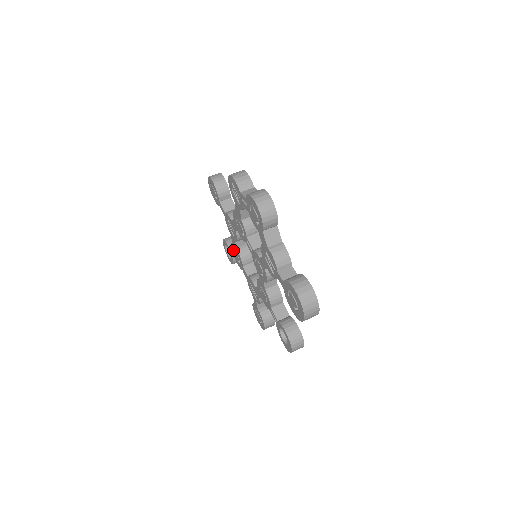
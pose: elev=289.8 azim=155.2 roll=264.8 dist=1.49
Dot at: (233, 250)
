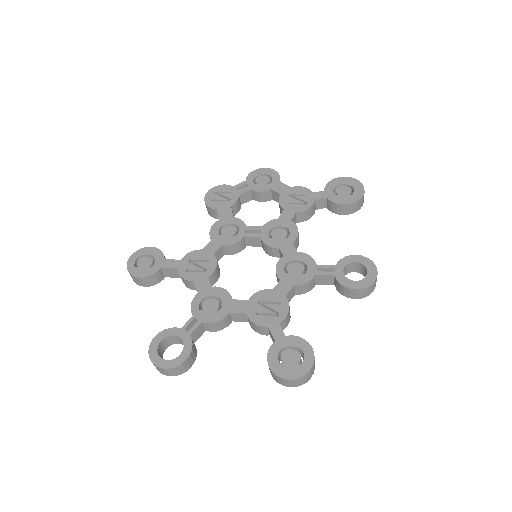
Dot at: (198, 307)
